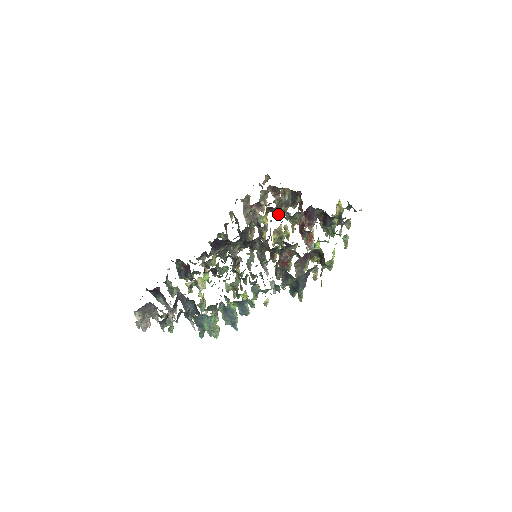
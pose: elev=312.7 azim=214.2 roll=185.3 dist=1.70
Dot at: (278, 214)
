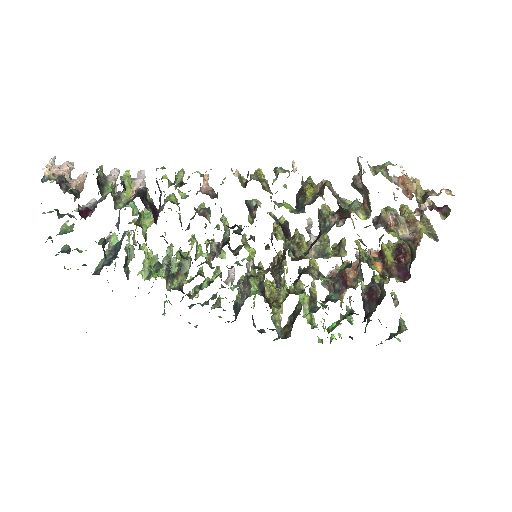
Dot at: (376, 226)
